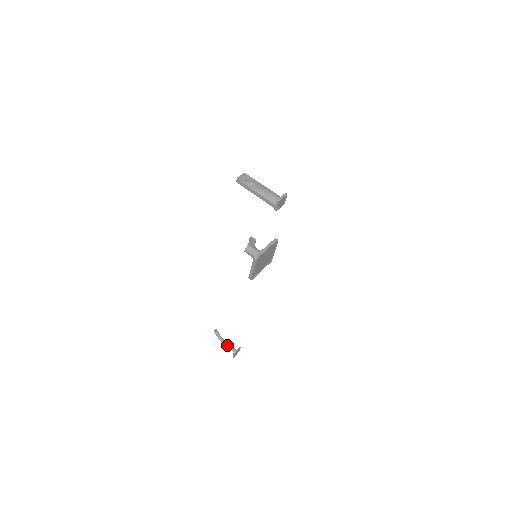
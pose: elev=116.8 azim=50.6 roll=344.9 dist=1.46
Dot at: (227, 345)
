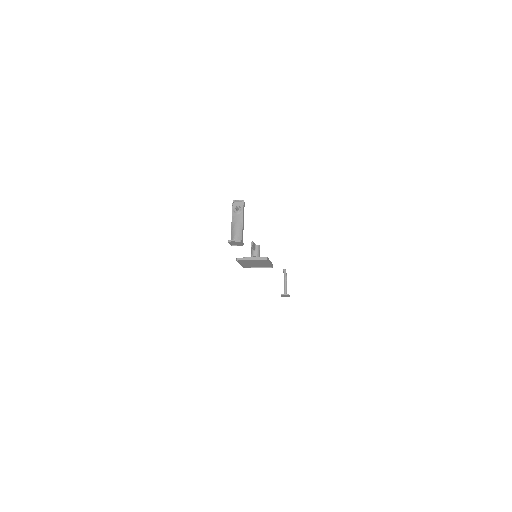
Dot at: (284, 285)
